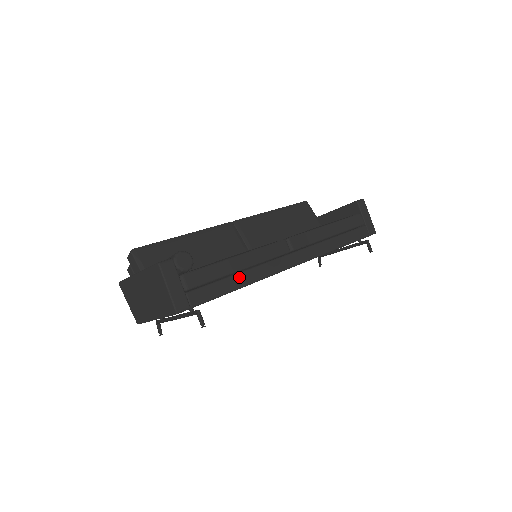
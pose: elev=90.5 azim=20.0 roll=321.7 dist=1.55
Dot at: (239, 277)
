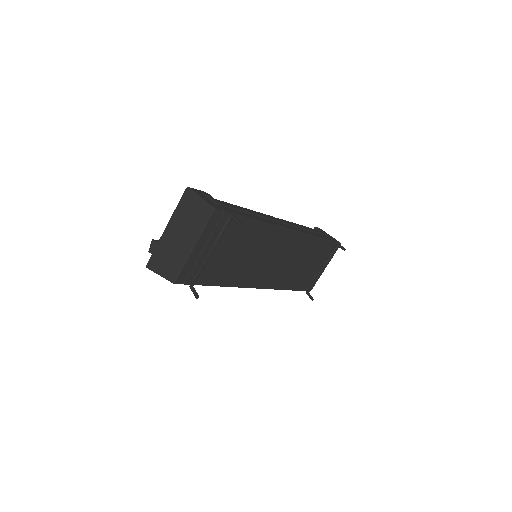
Dot at: (252, 215)
